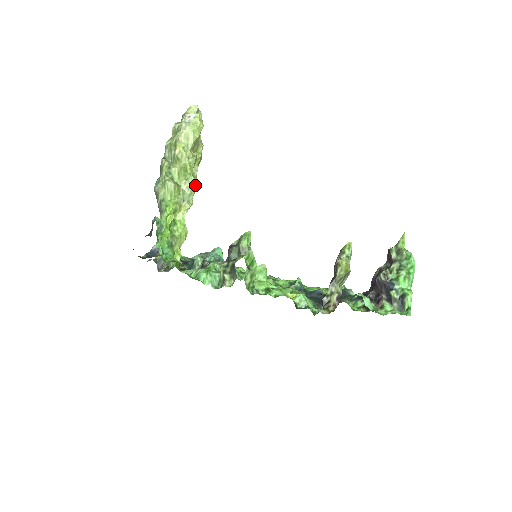
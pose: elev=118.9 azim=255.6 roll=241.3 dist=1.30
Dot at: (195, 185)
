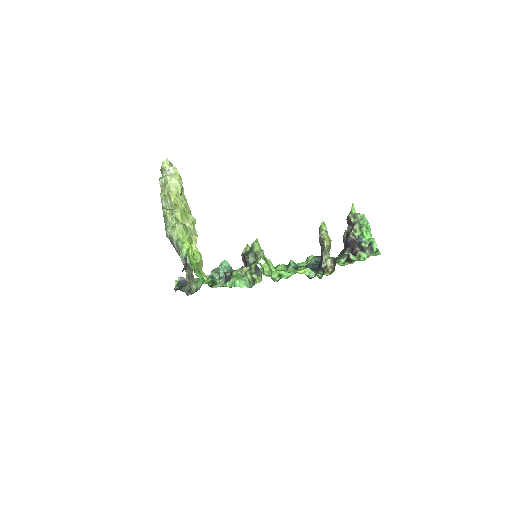
Dot at: (194, 220)
